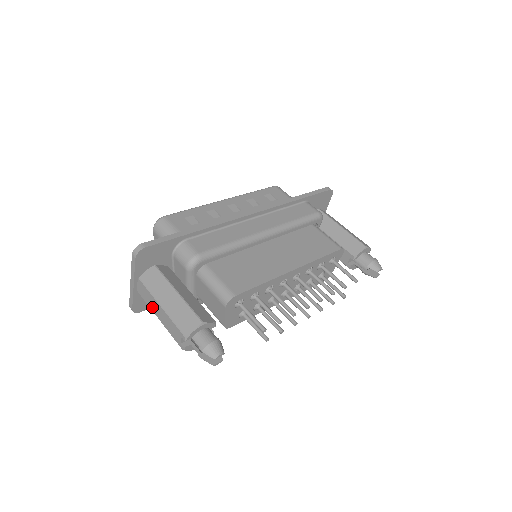
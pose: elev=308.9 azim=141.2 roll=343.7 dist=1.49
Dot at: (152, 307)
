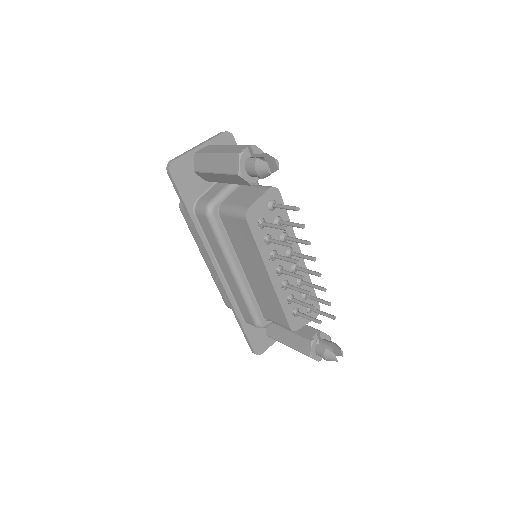
Dot at: (212, 151)
